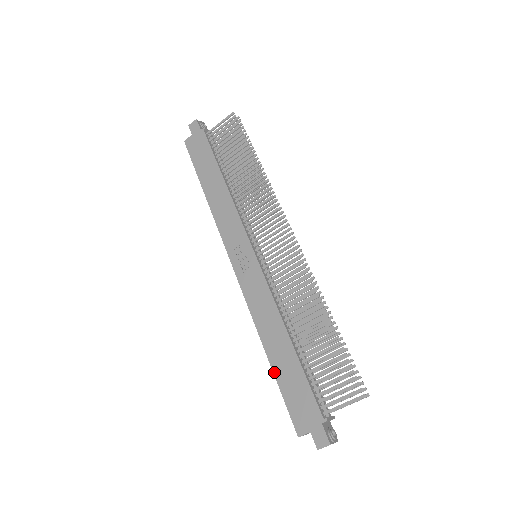
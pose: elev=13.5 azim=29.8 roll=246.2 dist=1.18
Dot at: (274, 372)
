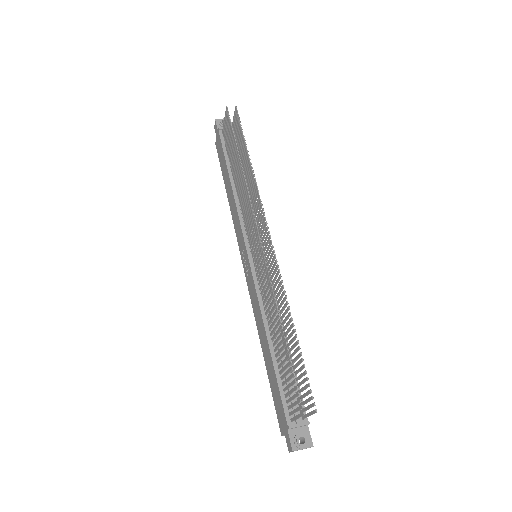
Dot at: (267, 372)
